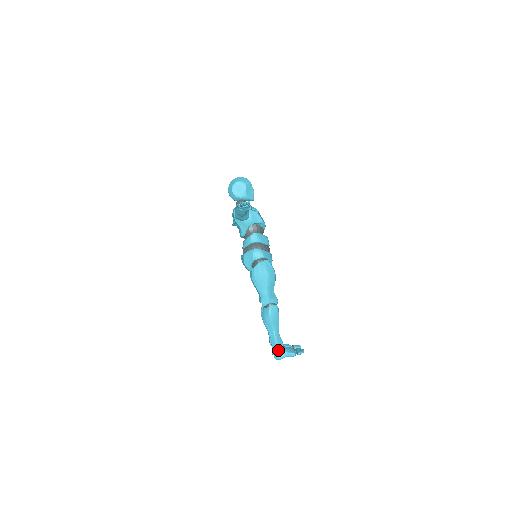
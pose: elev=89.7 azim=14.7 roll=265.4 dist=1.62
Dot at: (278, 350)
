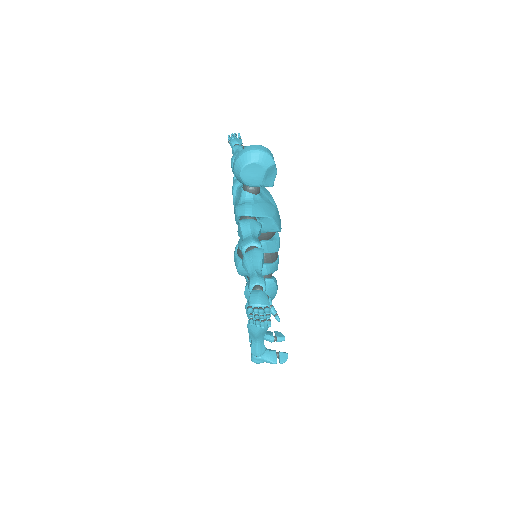
Dot at: (258, 357)
